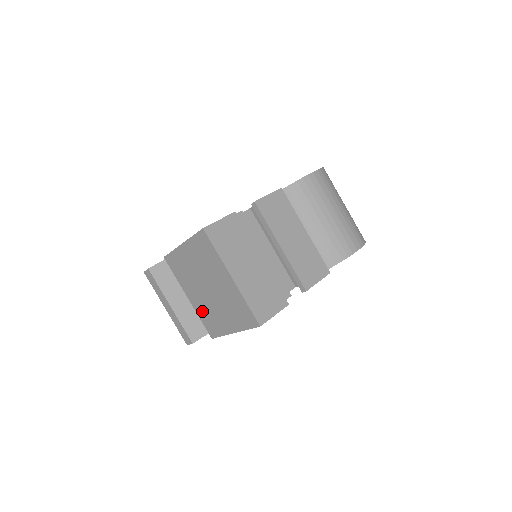
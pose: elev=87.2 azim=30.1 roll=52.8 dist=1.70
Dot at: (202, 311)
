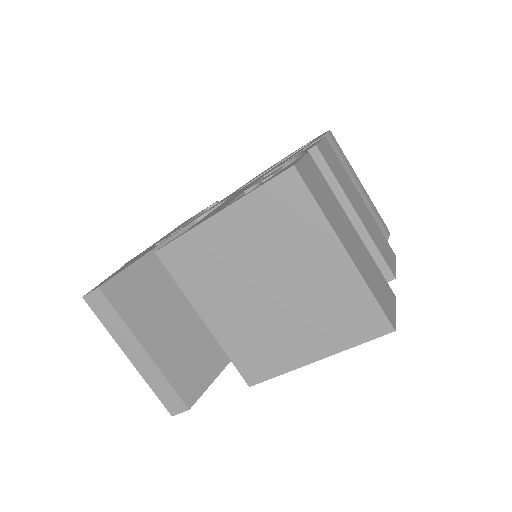
Dot at: (238, 338)
